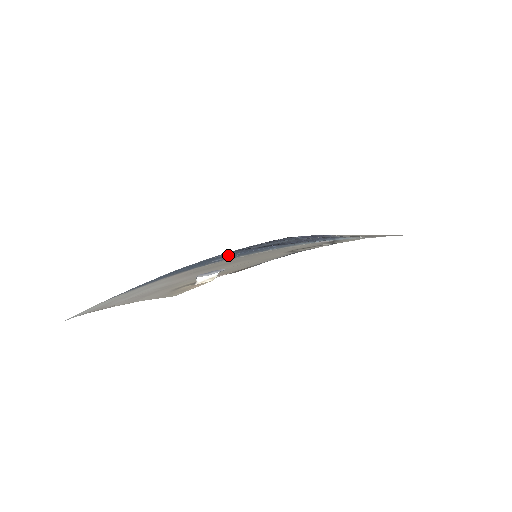
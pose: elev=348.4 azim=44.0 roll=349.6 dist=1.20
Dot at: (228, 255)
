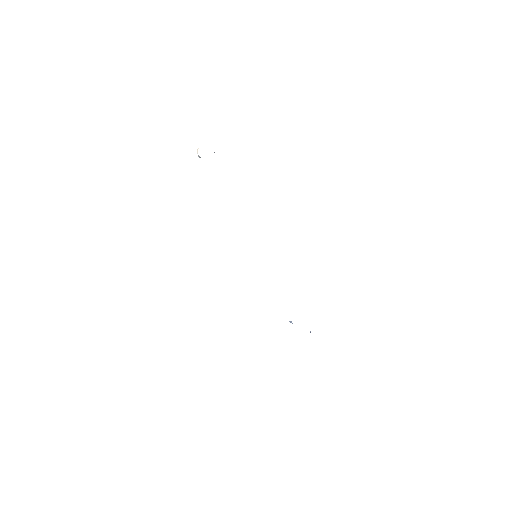
Dot at: occluded
